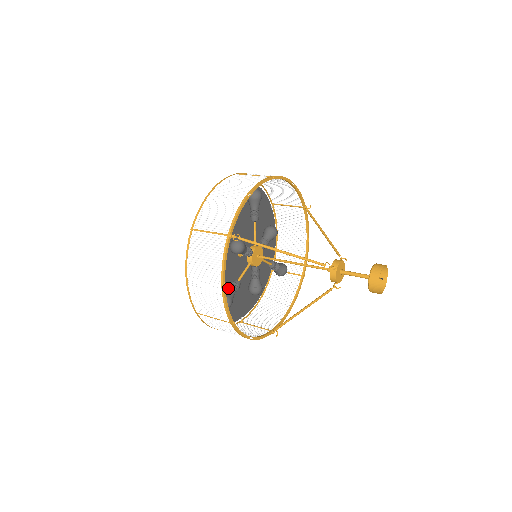
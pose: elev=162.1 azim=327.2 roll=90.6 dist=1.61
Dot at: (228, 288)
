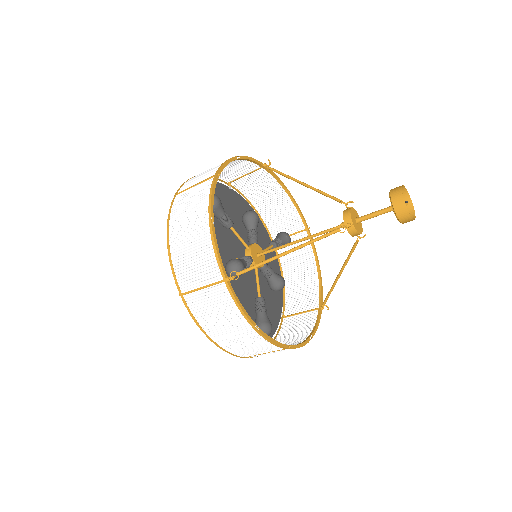
Dot at: (256, 312)
